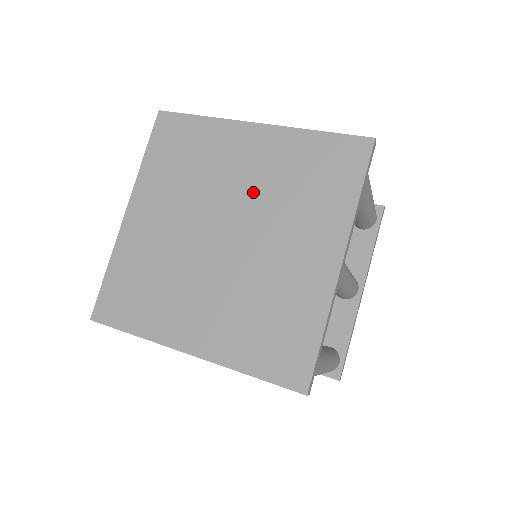
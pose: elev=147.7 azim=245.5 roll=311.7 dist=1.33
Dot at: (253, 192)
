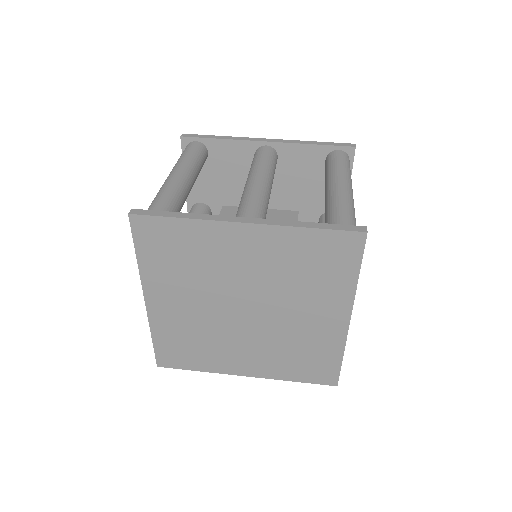
Dot at: (261, 280)
